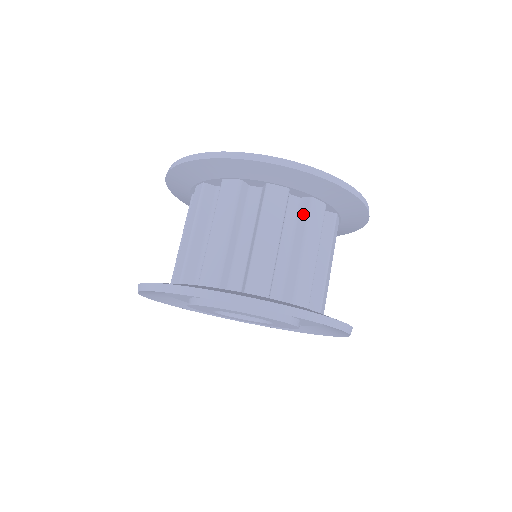
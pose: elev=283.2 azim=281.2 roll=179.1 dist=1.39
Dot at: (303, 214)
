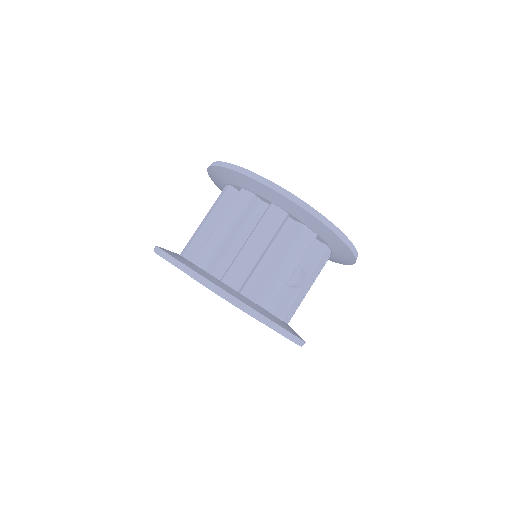
Dot at: (262, 216)
